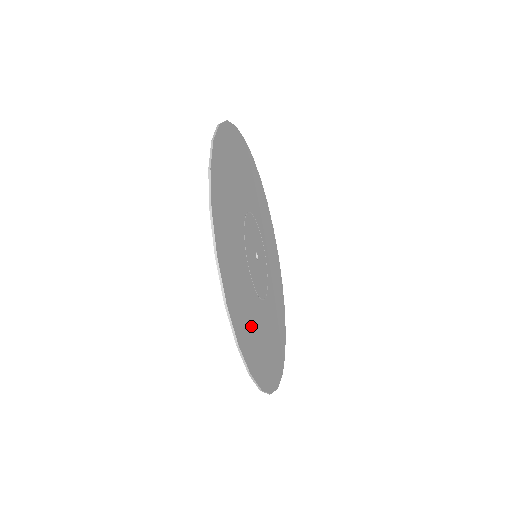
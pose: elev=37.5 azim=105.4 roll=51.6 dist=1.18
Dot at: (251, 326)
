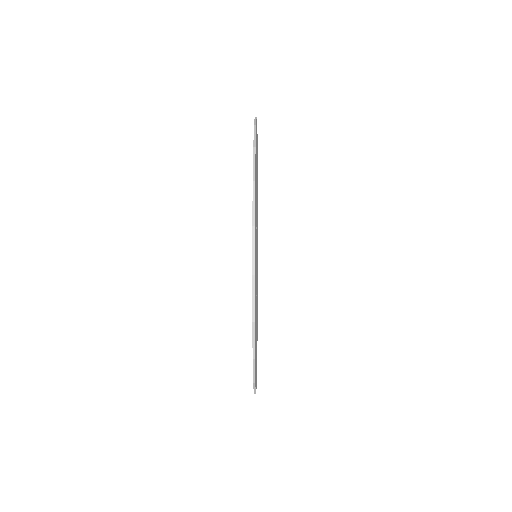
Dot at: occluded
